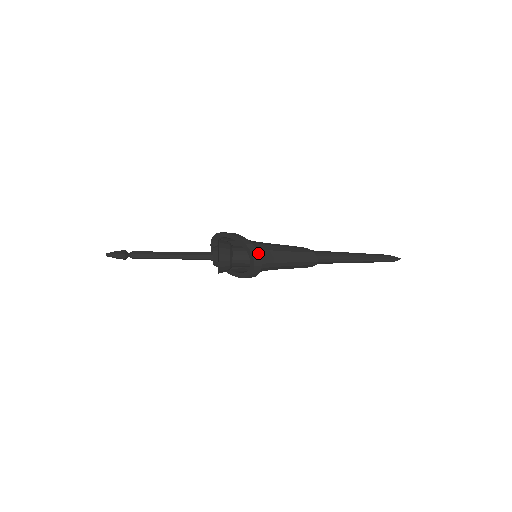
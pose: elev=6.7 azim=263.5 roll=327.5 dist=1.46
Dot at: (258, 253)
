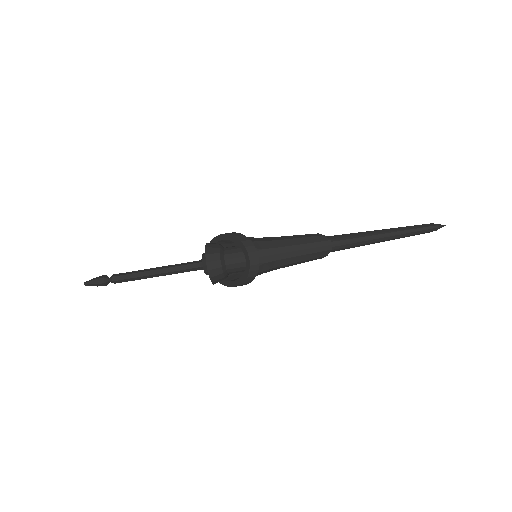
Dot at: (251, 243)
